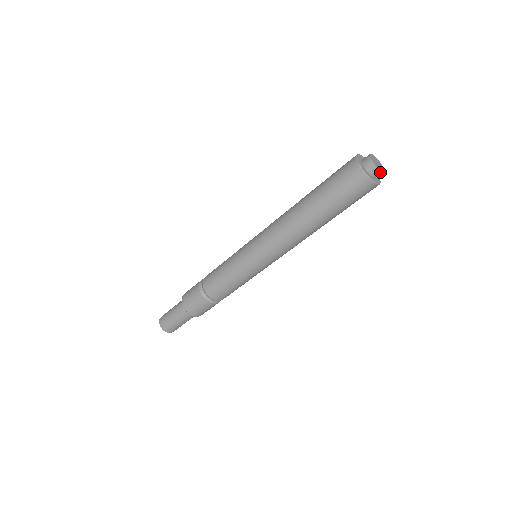
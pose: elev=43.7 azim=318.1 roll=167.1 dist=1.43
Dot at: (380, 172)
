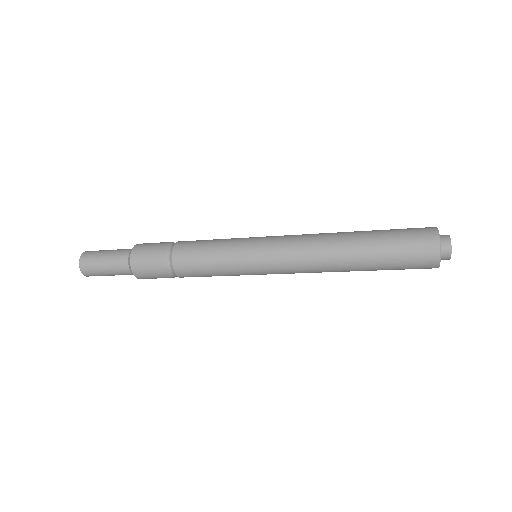
Dot at: (448, 259)
